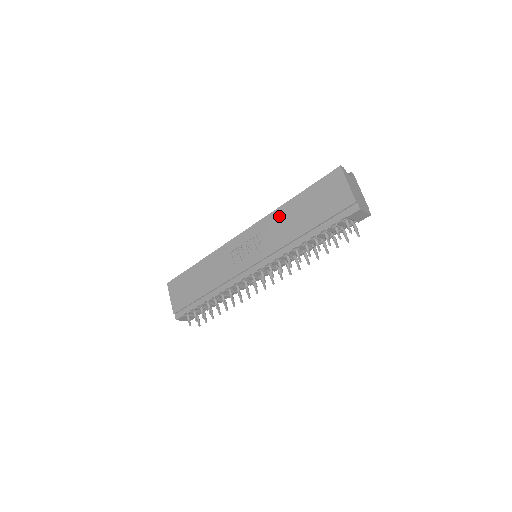
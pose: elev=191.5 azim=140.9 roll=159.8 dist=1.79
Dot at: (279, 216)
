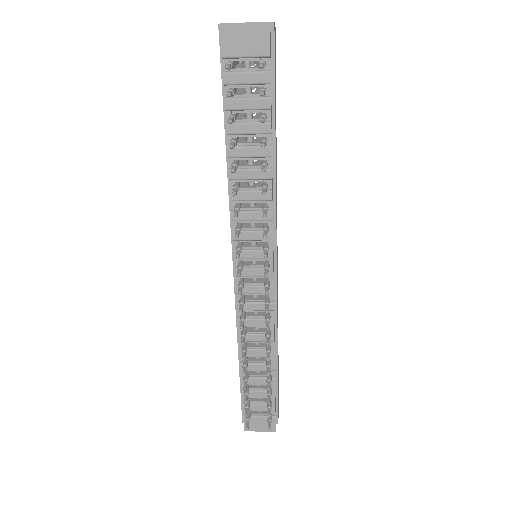
Dot at: occluded
